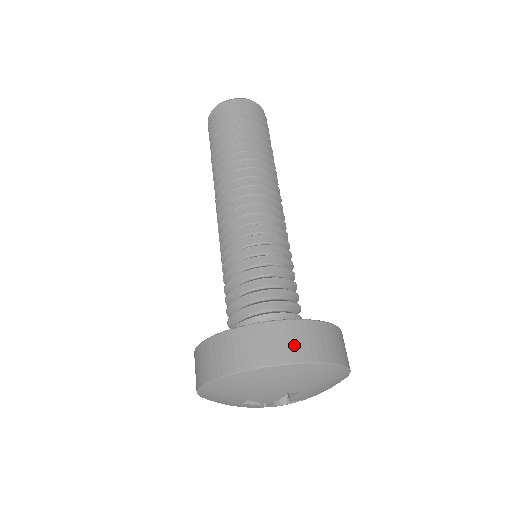
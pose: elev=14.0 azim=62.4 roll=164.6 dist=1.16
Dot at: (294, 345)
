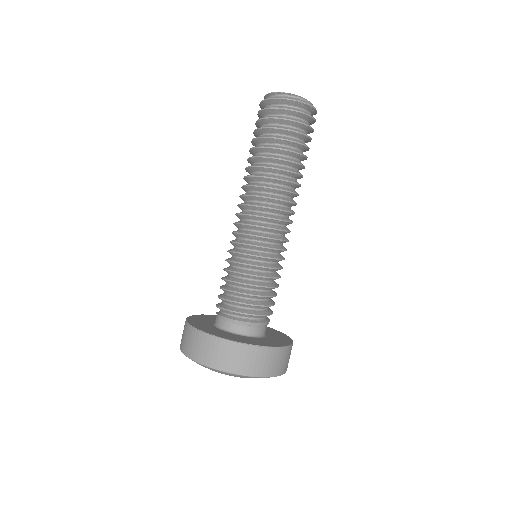
Dot at: (284, 363)
